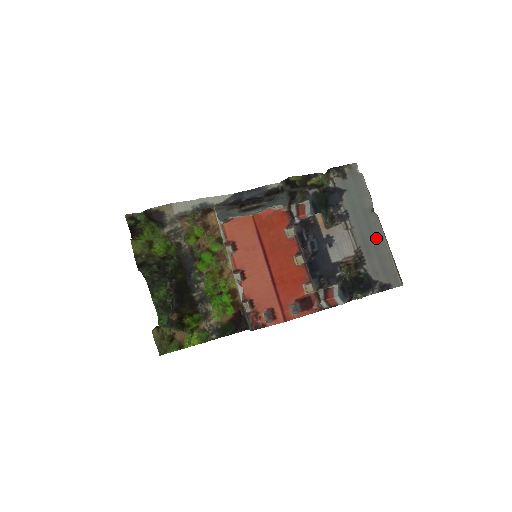
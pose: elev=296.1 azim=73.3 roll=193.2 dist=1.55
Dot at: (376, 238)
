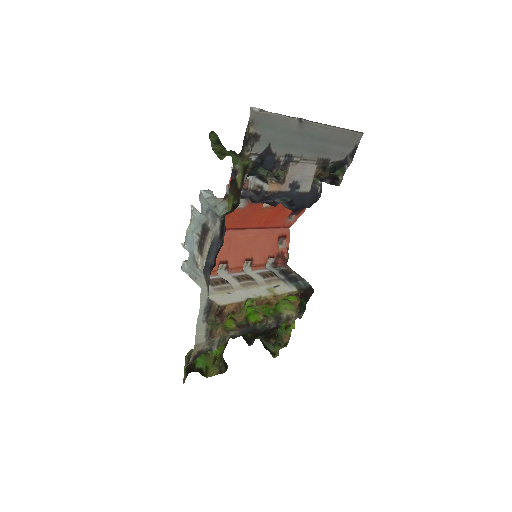
Dot at: (323, 136)
